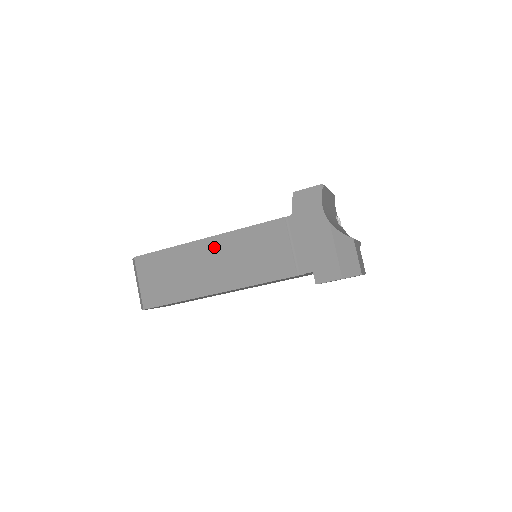
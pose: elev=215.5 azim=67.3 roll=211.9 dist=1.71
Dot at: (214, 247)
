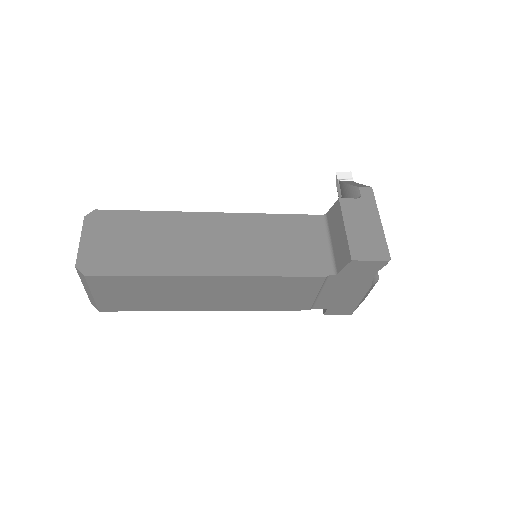
Dot at: (221, 284)
